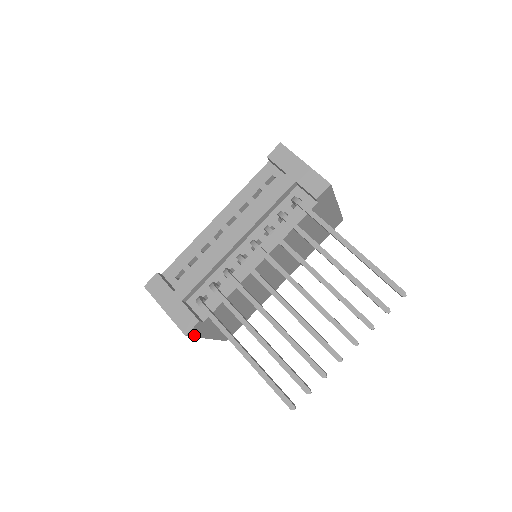
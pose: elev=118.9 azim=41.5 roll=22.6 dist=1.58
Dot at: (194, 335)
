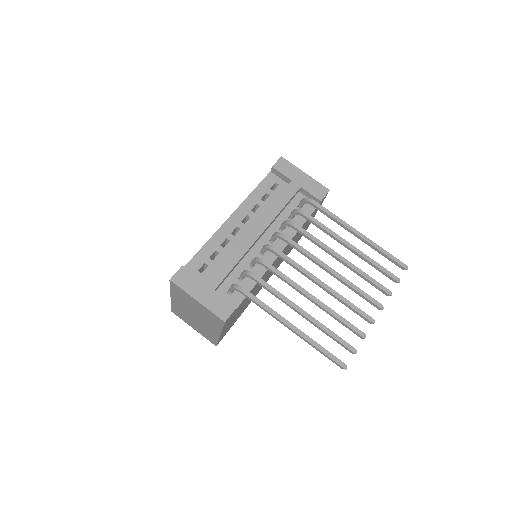
Dot at: (224, 325)
